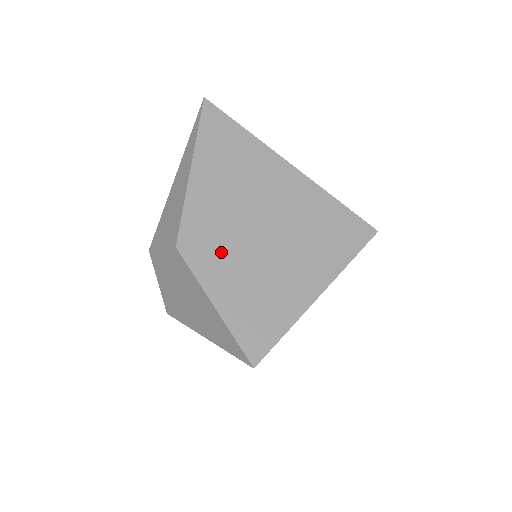
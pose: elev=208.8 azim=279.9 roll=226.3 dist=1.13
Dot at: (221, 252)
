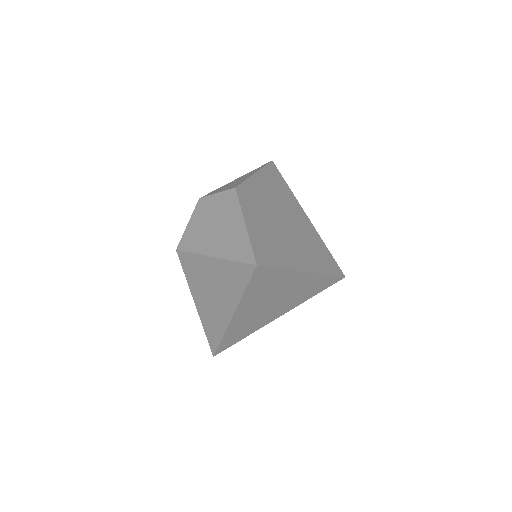
Dot at: (258, 210)
